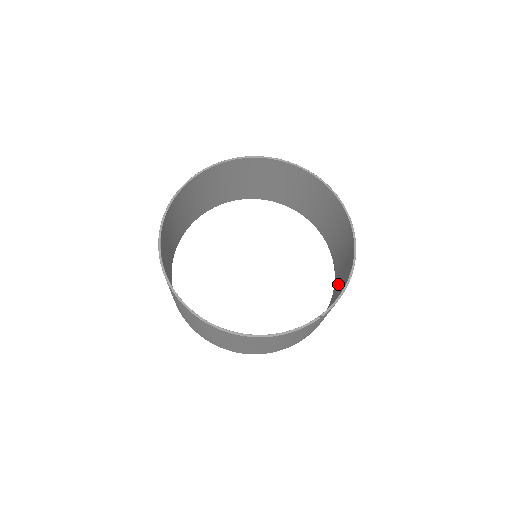
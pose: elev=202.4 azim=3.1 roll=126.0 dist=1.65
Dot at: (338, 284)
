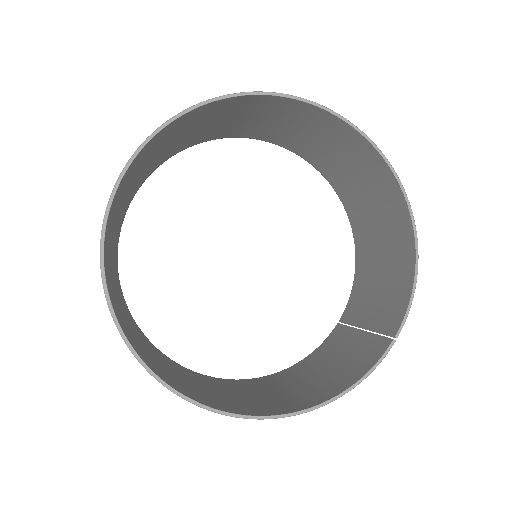
Dot at: (370, 247)
